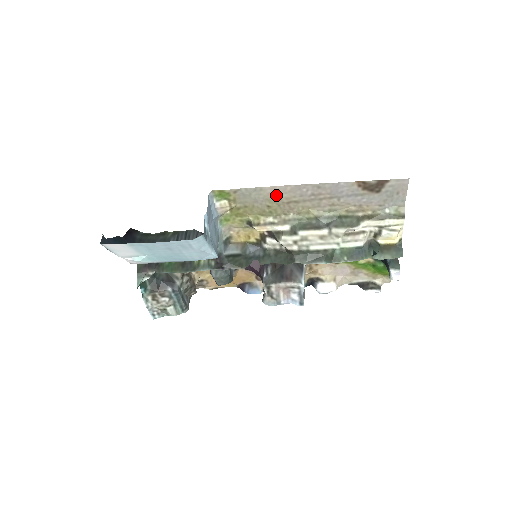
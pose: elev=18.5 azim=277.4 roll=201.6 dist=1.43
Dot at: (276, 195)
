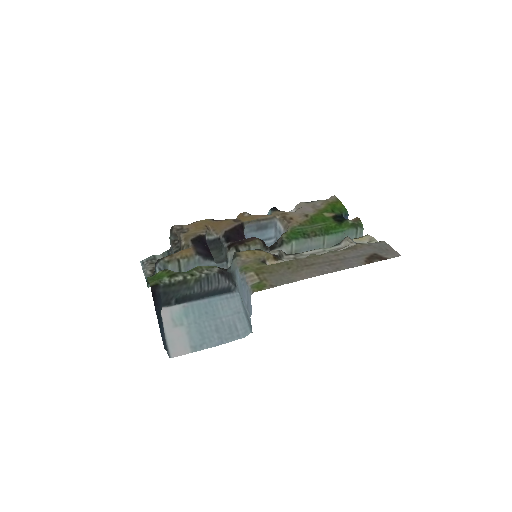
Dot at: (301, 273)
